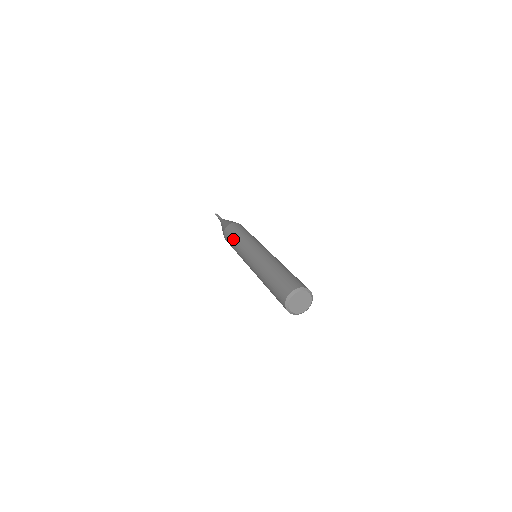
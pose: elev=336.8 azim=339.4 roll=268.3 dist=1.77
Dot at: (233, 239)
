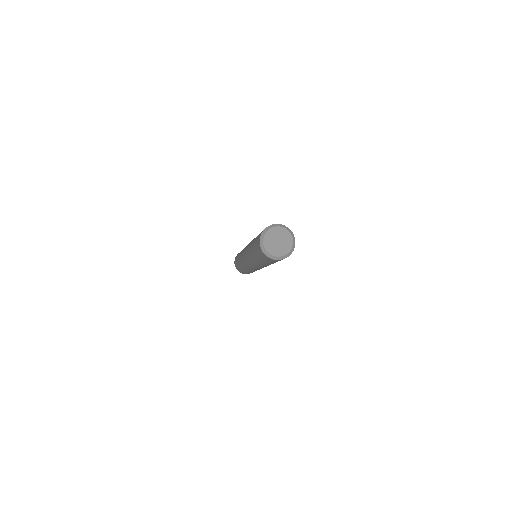
Dot at: occluded
